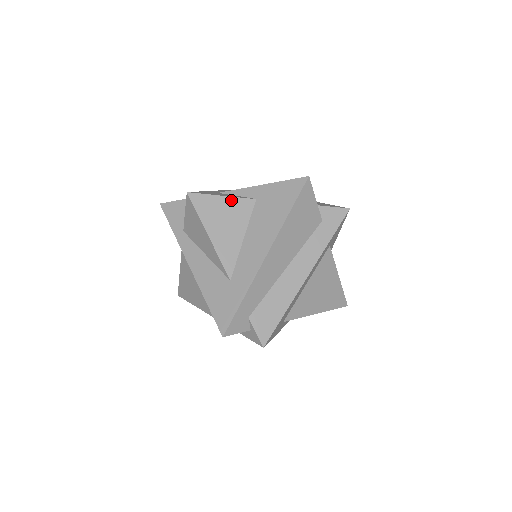
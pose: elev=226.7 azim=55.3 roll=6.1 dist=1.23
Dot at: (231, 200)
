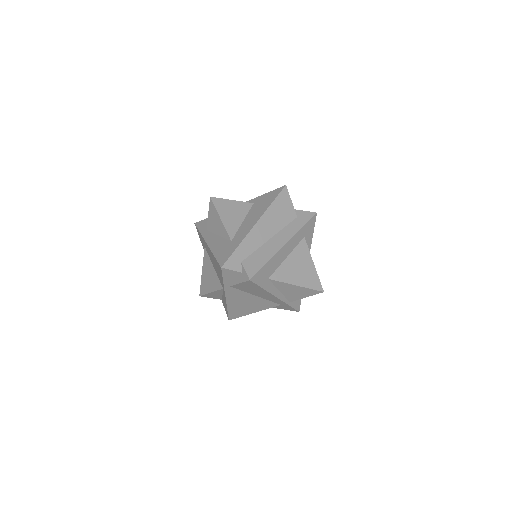
Dot at: (237, 202)
